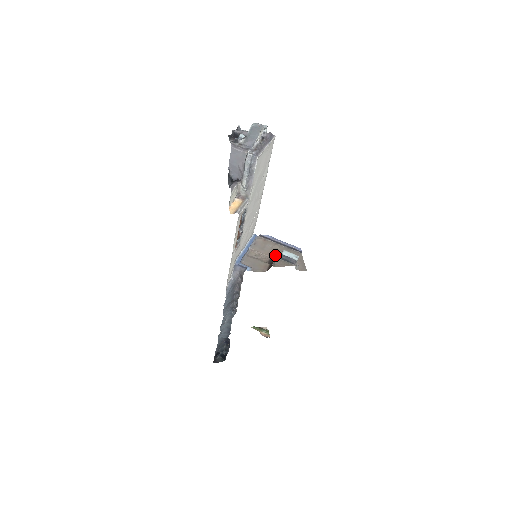
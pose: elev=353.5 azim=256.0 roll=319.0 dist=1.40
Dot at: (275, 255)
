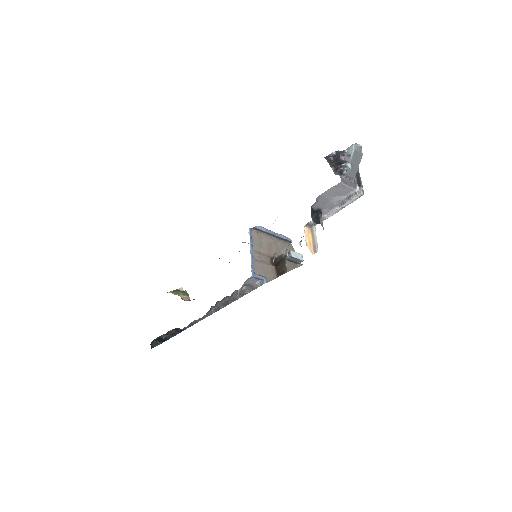
Dot at: (274, 252)
